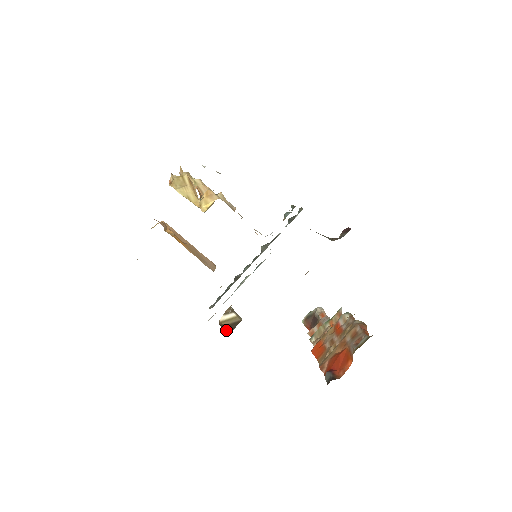
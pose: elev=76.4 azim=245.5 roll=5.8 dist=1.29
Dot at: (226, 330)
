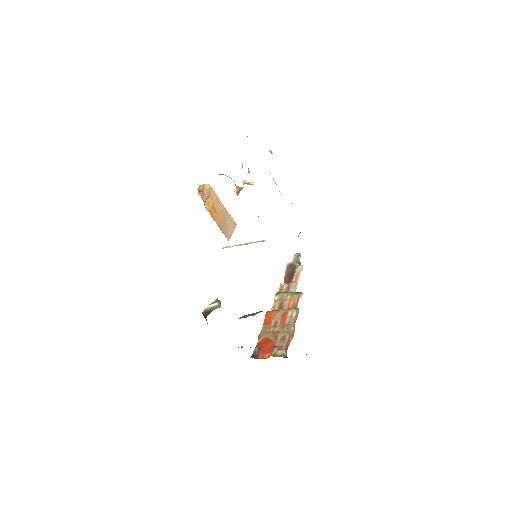
Dot at: (206, 315)
